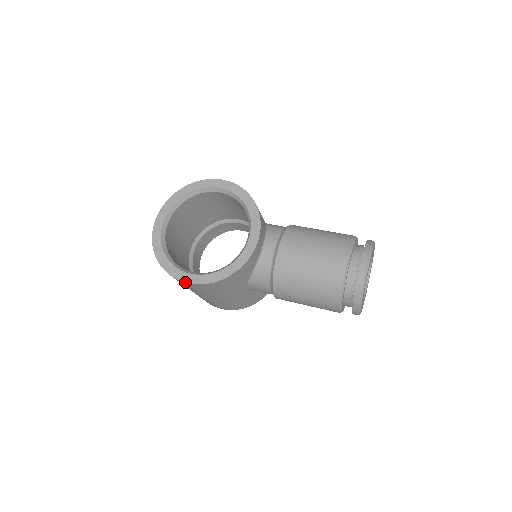
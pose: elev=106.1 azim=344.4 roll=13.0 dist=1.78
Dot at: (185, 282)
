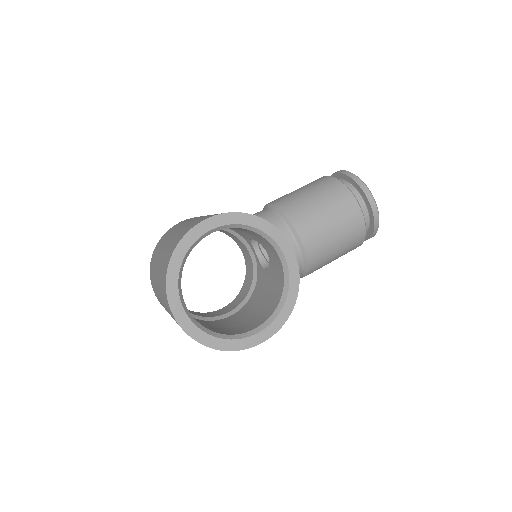
Dot at: occluded
